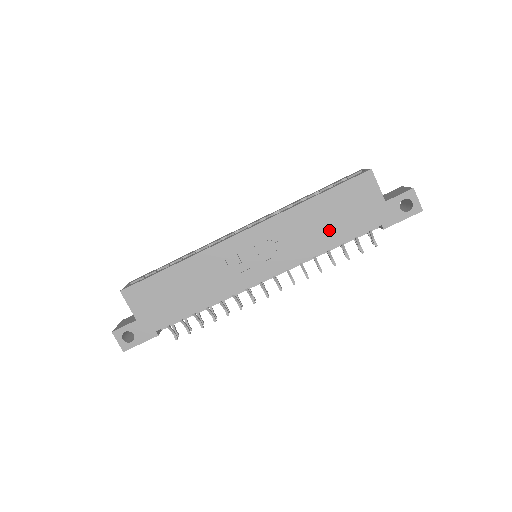
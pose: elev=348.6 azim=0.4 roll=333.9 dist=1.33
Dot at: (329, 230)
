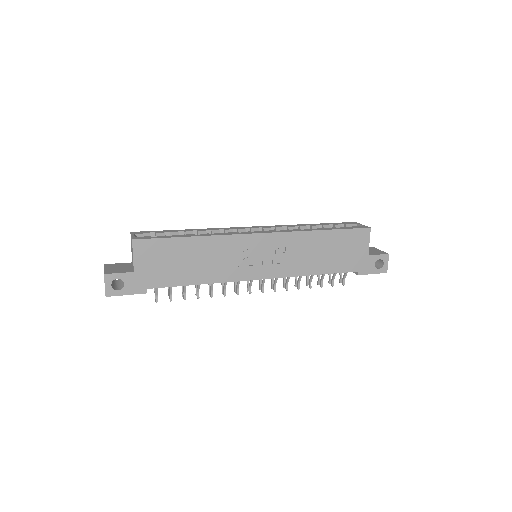
Dot at: (323, 260)
